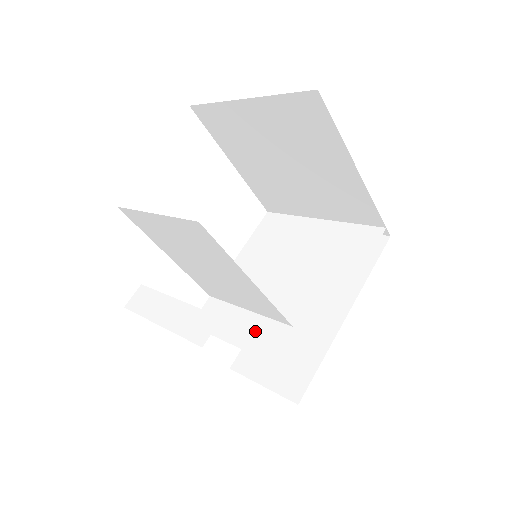
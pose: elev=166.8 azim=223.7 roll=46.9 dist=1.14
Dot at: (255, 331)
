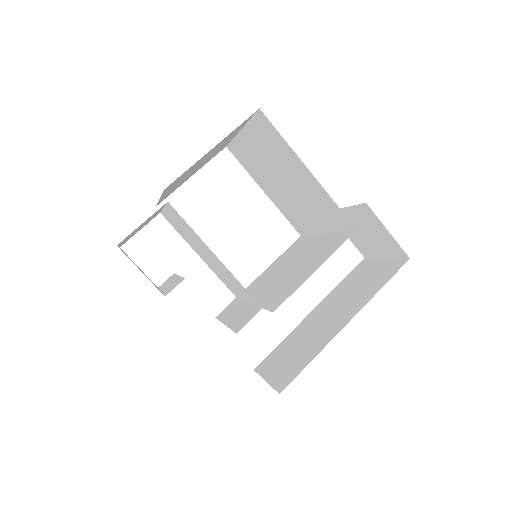
Dot at: (242, 315)
